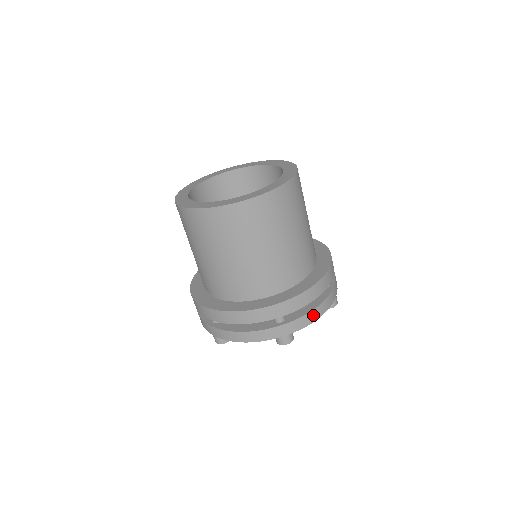
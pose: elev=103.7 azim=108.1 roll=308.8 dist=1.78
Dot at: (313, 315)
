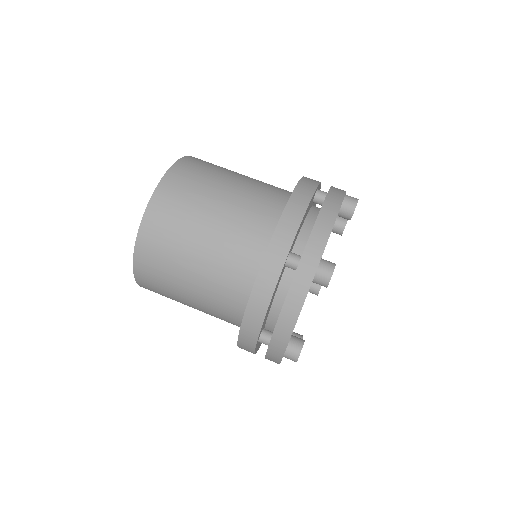
Dot at: (323, 224)
